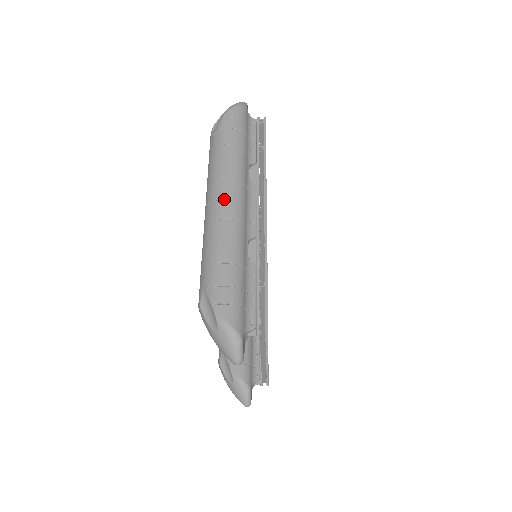
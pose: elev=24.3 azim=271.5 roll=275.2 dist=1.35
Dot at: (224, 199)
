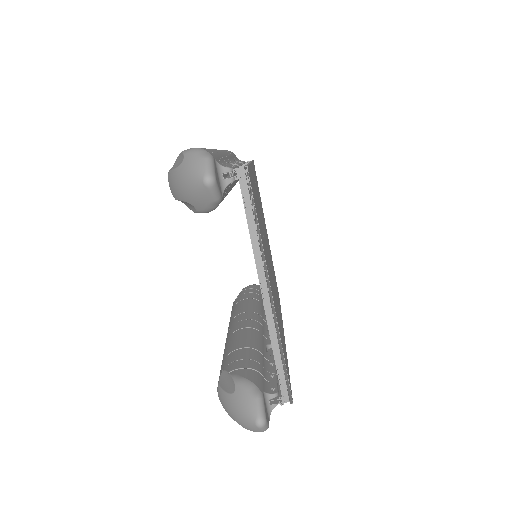
Dot at: occluded
